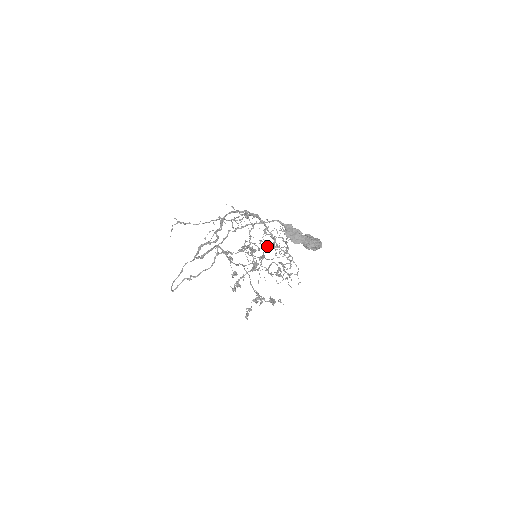
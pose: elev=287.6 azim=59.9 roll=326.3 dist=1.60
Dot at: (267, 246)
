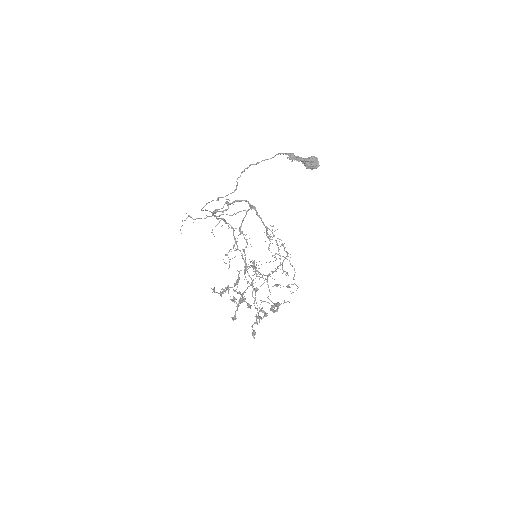
Dot at: (266, 233)
